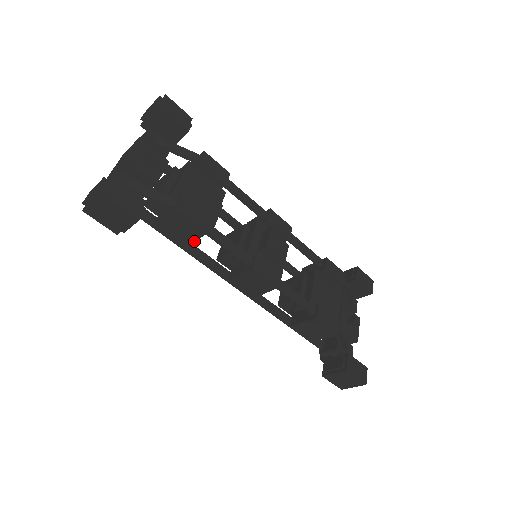
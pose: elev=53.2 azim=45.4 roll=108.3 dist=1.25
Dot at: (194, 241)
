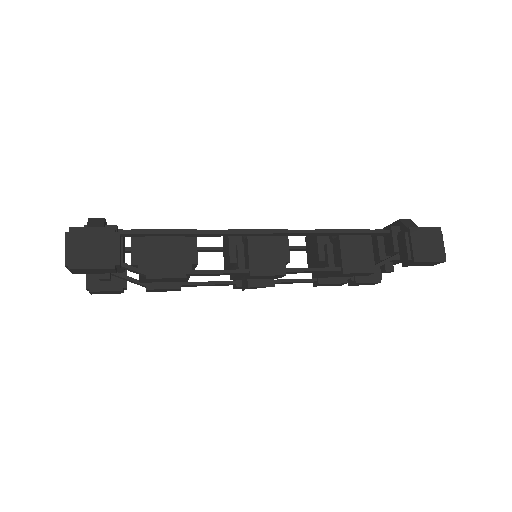
Dot at: occluded
